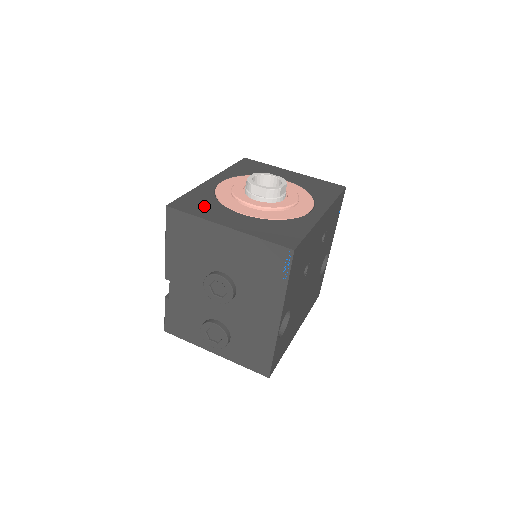
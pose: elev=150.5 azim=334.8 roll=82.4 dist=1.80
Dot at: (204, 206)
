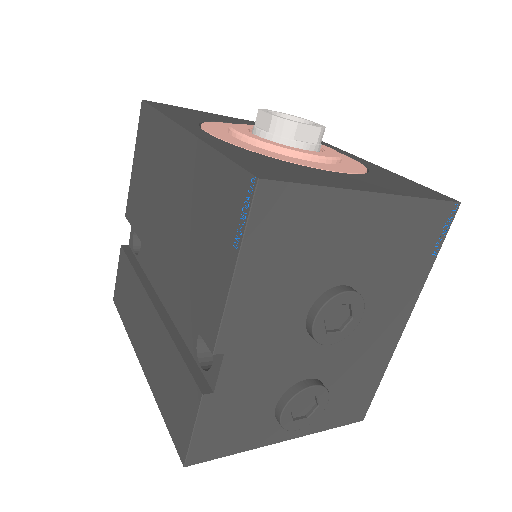
Dot at: (289, 169)
